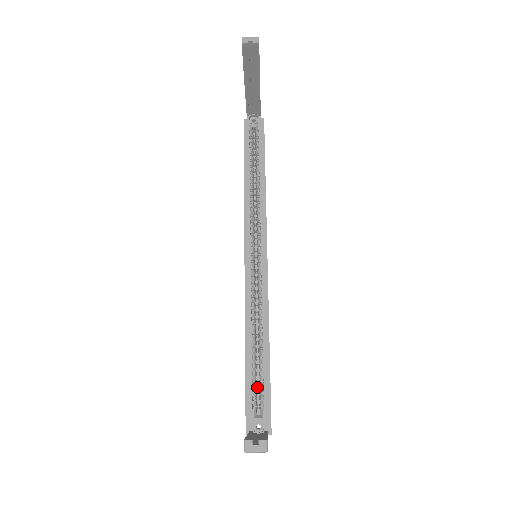
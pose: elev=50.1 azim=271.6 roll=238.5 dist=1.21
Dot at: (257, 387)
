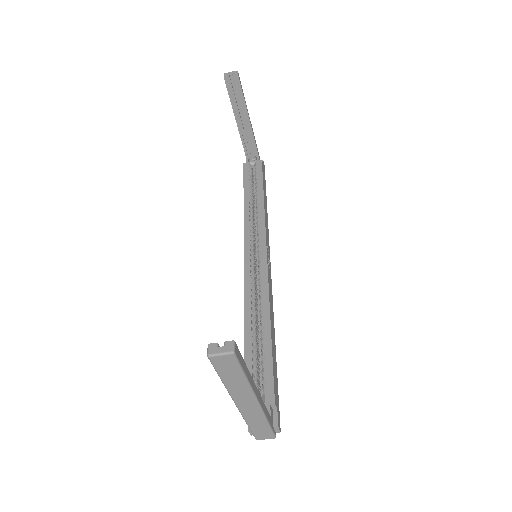
Dot at: (261, 379)
